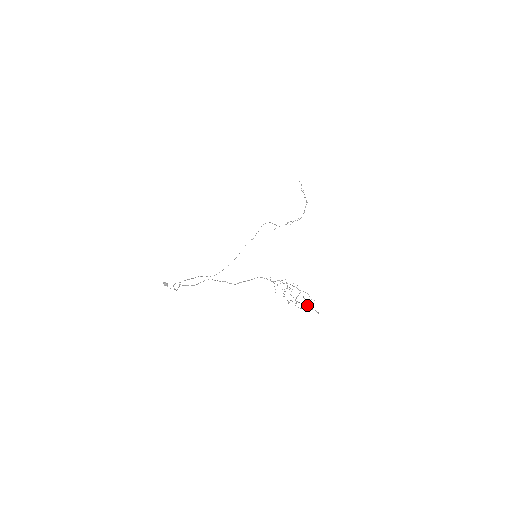
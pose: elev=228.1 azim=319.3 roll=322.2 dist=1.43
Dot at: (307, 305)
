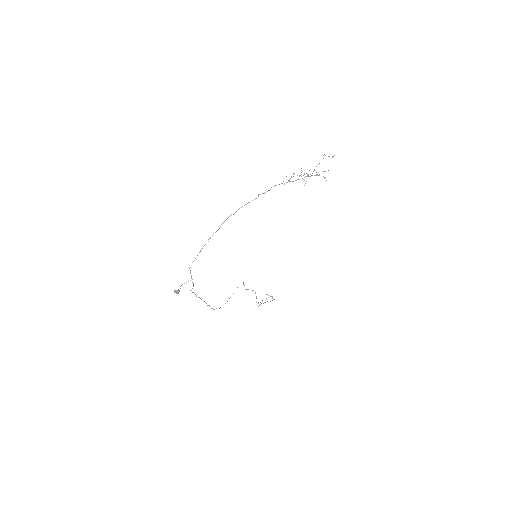
Dot at: (323, 171)
